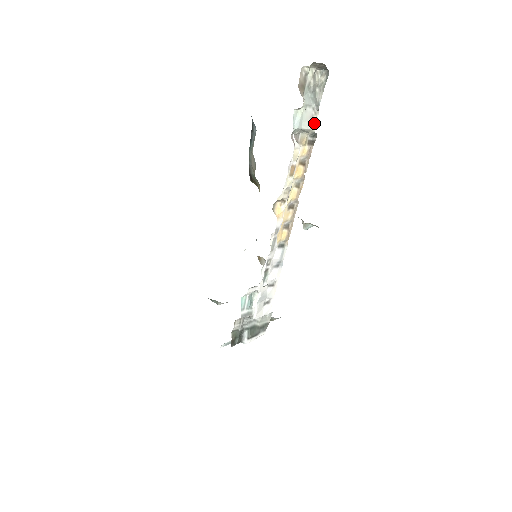
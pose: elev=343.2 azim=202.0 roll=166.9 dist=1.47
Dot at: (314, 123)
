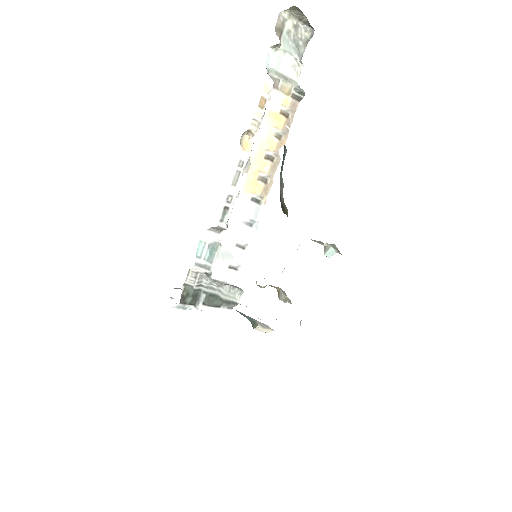
Dot at: (297, 75)
